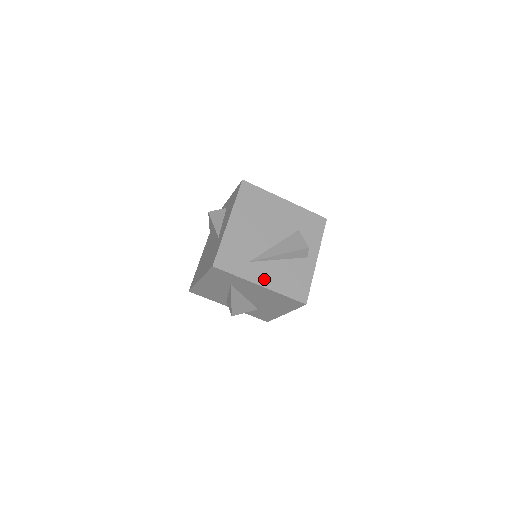
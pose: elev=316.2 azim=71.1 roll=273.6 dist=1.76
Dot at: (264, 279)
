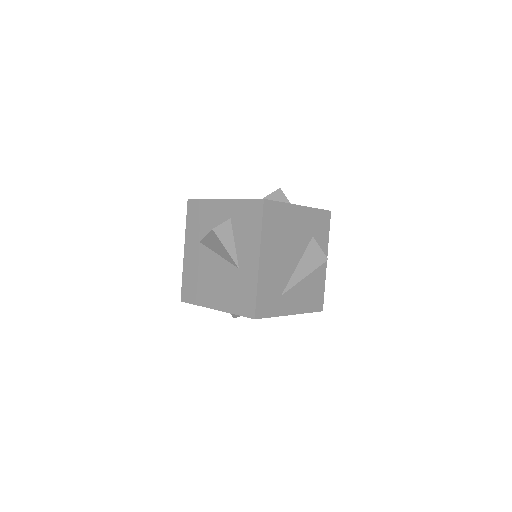
Dot at: (293, 306)
